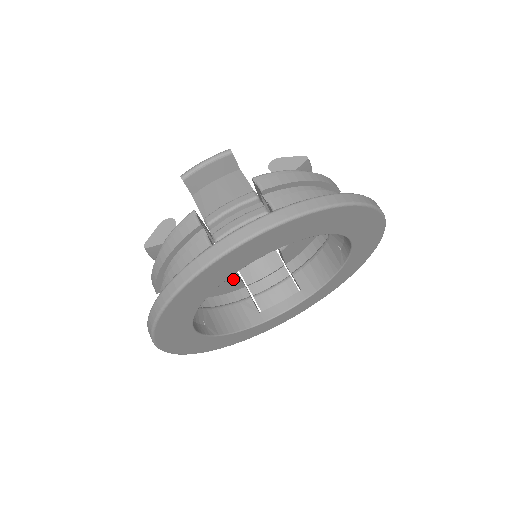
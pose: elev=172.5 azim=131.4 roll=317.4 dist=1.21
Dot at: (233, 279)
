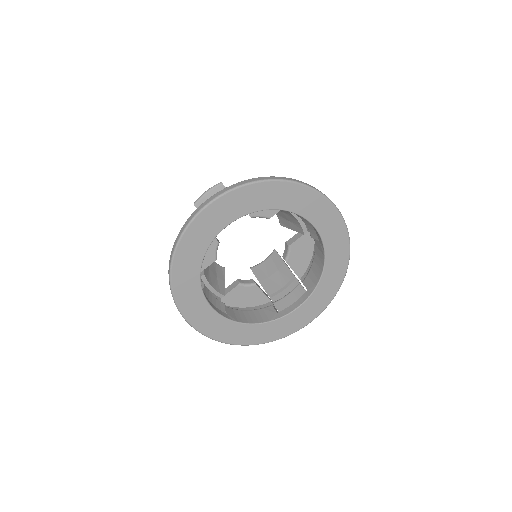
Dot at: (254, 289)
